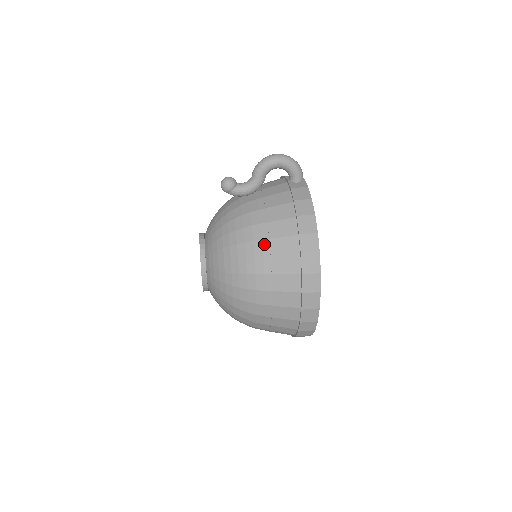
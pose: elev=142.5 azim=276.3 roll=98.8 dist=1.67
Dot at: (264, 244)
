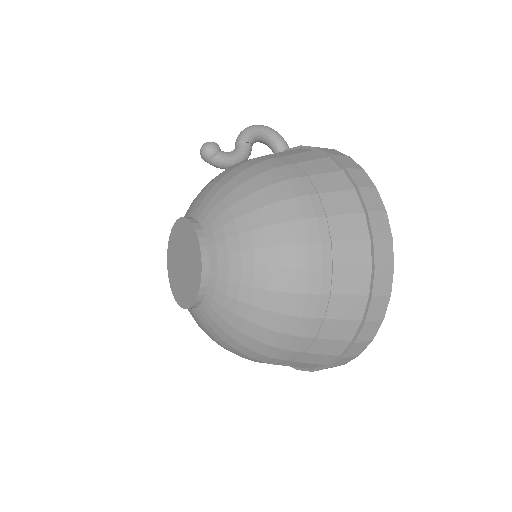
Dot at: (292, 167)
